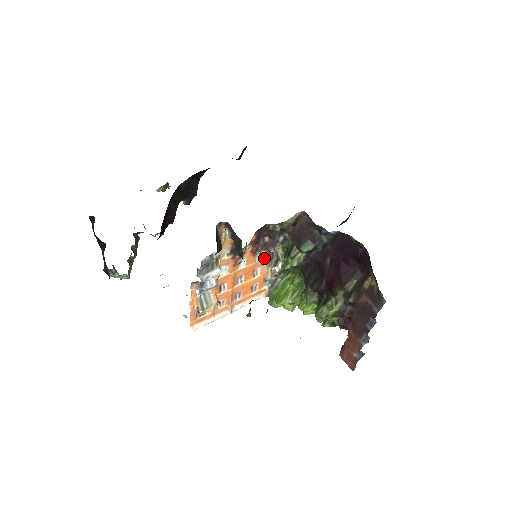
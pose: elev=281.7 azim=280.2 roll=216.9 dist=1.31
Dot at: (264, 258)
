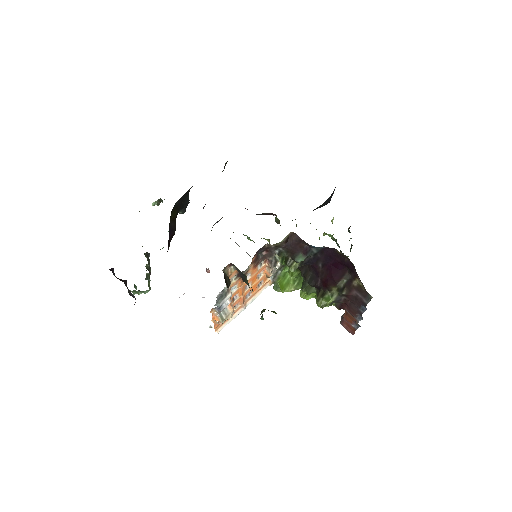
Dot at: (264, 264)
